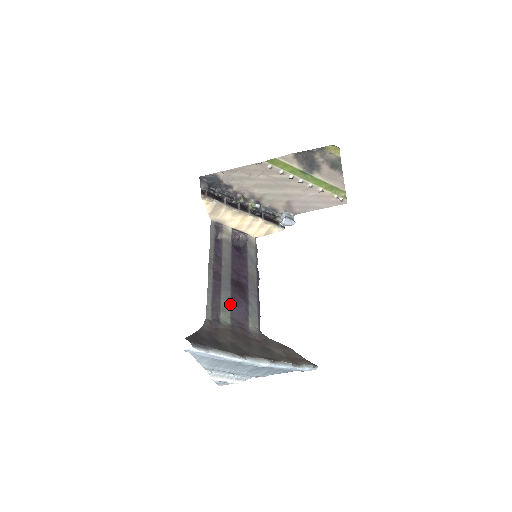
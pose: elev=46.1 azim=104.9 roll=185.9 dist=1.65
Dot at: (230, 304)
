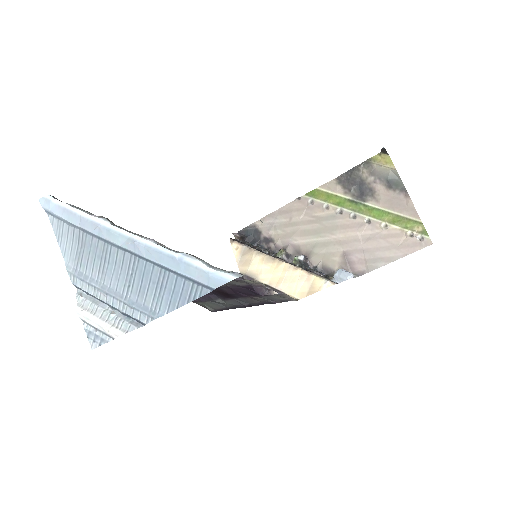
Dot at: occluded
